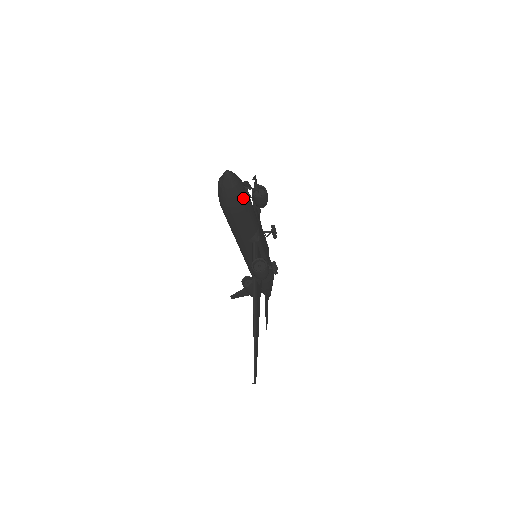
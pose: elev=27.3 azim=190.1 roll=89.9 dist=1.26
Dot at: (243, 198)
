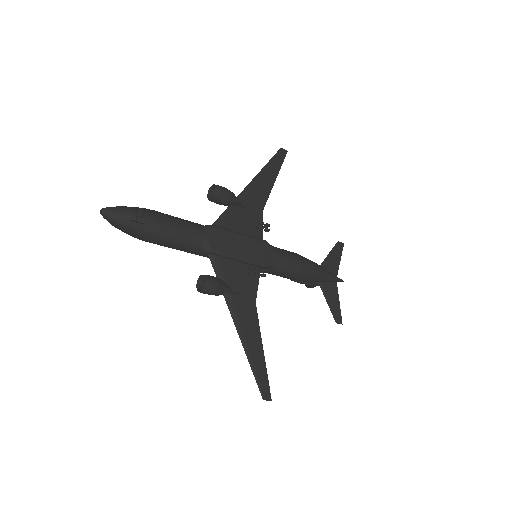
Dot at: (137, 226)
